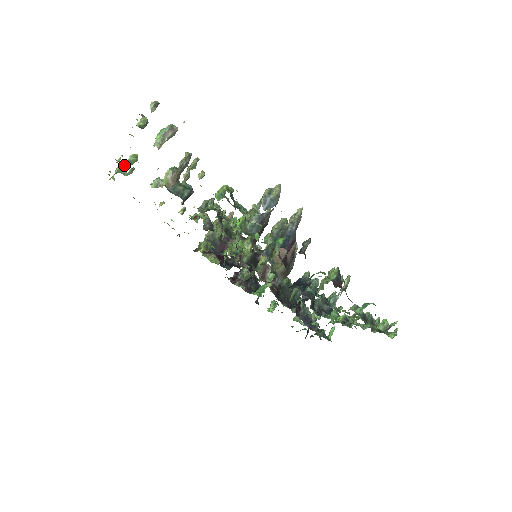
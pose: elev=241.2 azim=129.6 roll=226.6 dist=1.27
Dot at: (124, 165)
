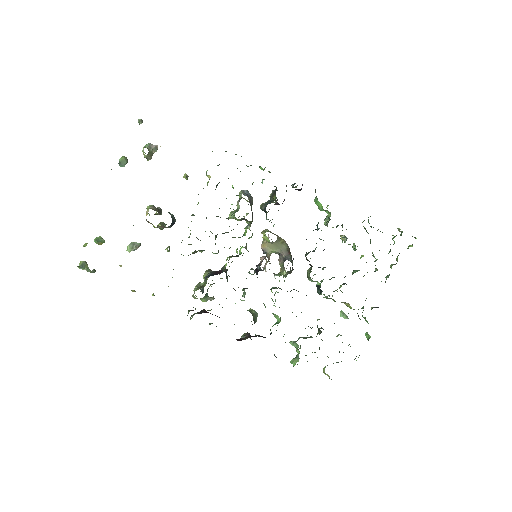
Dot at: occluded
